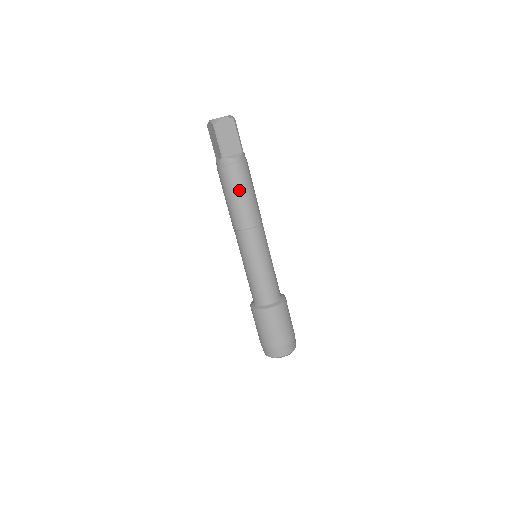
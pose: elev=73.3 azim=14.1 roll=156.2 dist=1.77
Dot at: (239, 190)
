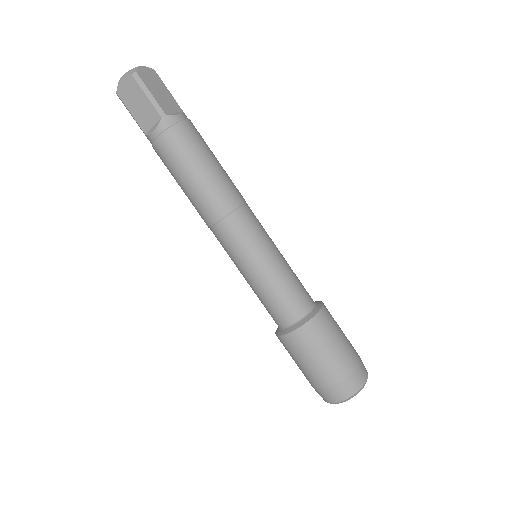
Dot at: (203, 156)
